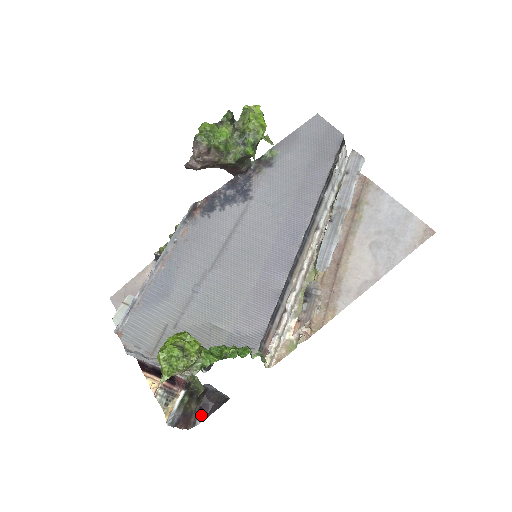
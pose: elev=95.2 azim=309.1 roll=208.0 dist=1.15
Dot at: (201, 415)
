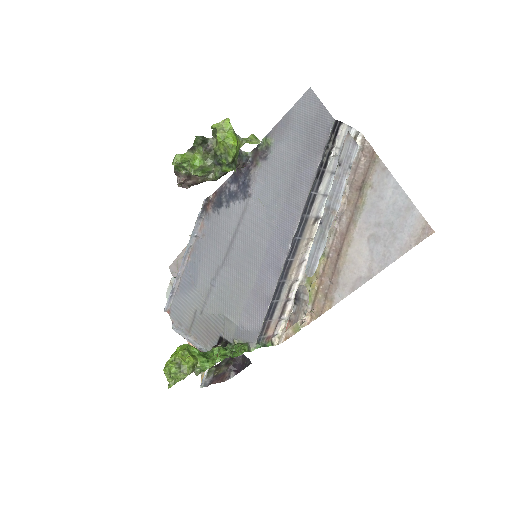
Dot at: (233, 371)
